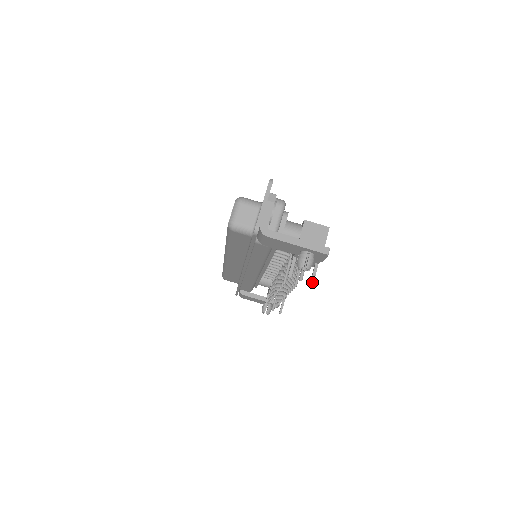
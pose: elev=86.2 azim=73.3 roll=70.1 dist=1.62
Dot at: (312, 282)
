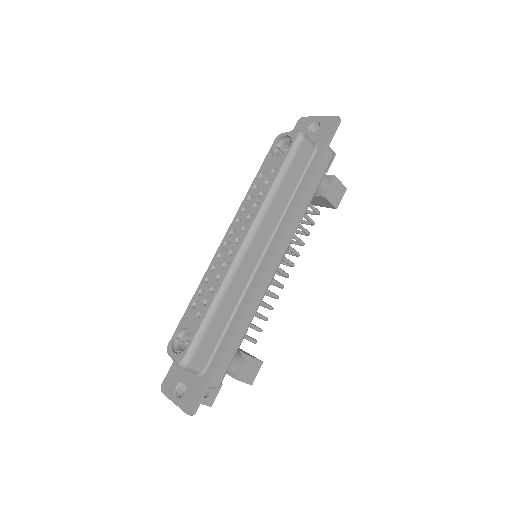
Dot at: occluded
